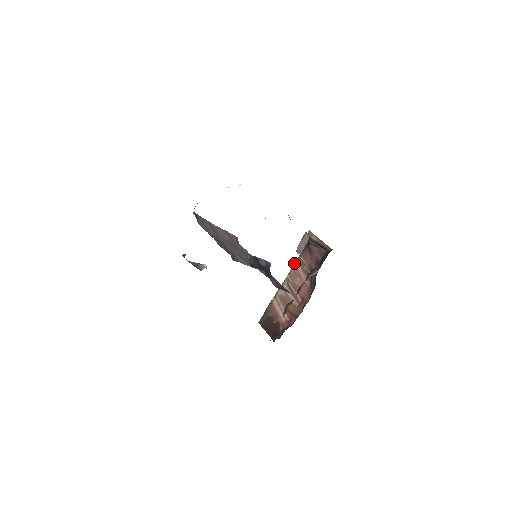
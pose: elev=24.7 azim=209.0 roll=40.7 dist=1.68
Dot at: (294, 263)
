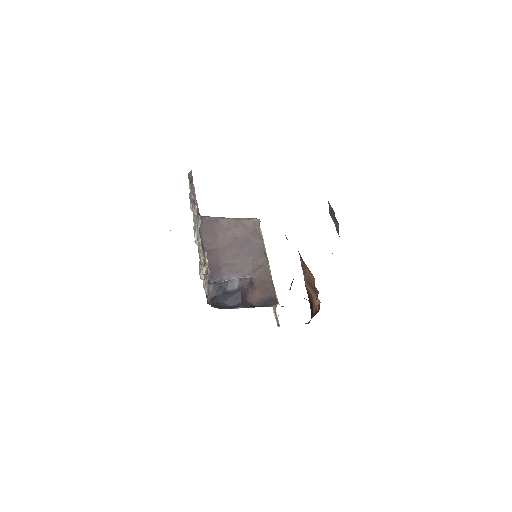
Dot at: occluded
